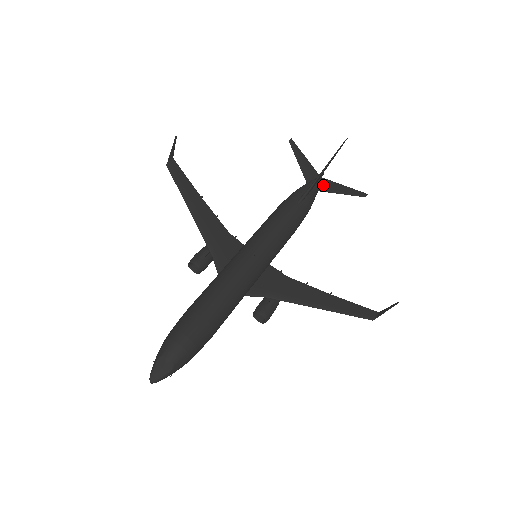
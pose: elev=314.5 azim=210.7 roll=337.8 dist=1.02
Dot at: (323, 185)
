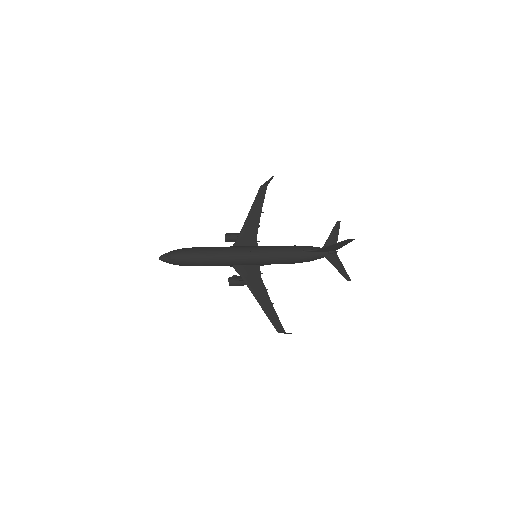
Dot at: (331, 256)
